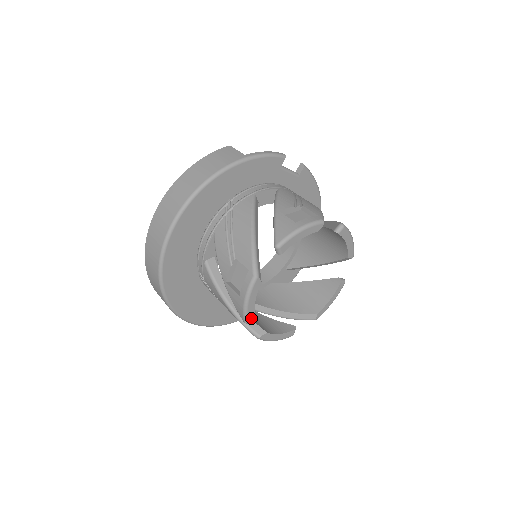
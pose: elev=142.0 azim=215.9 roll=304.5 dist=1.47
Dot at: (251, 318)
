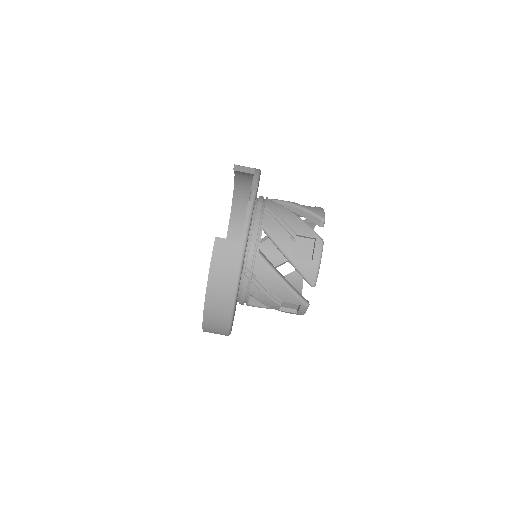
Dot at: occluded
